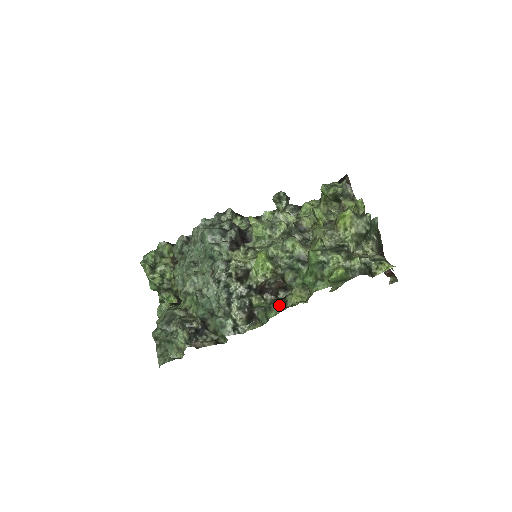
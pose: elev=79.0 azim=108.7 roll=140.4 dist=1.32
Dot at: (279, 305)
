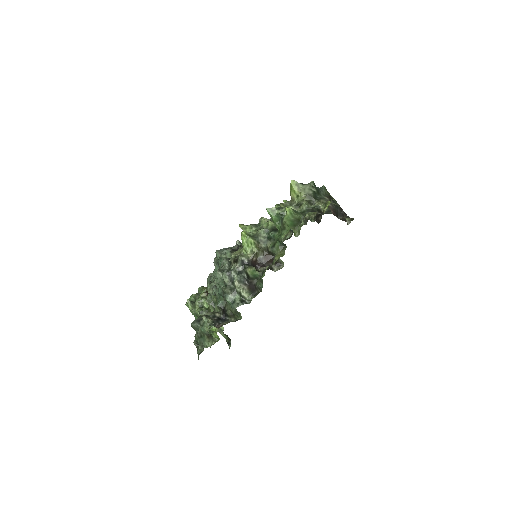
Dot at: occluded
